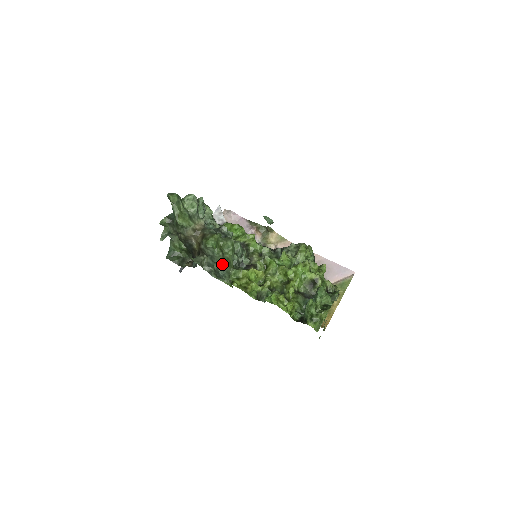
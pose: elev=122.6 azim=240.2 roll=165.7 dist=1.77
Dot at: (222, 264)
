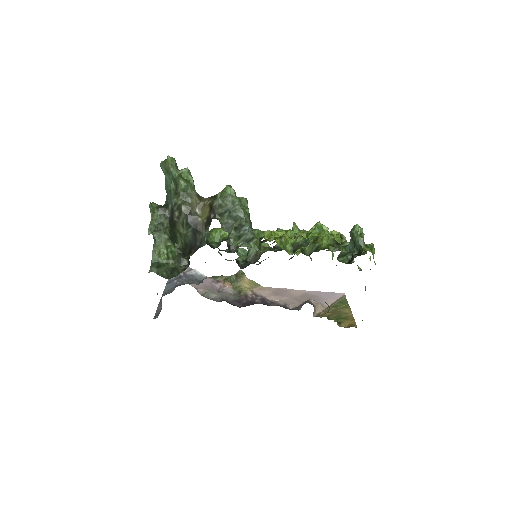
Dot at: (245, 216)
